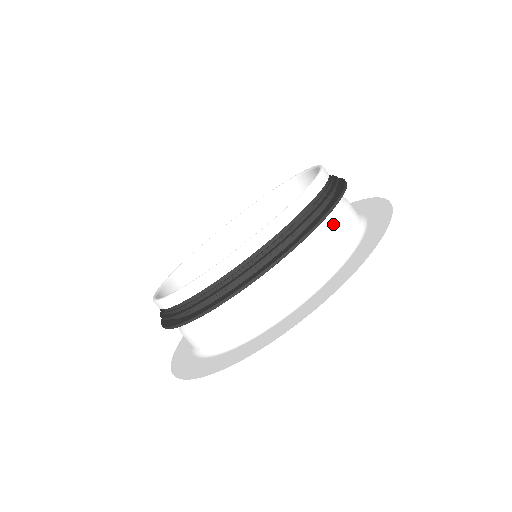
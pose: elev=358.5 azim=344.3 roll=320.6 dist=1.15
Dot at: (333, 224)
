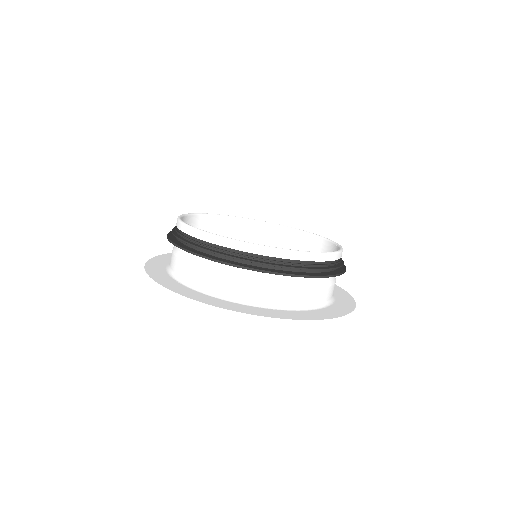
Dot at: occluded
